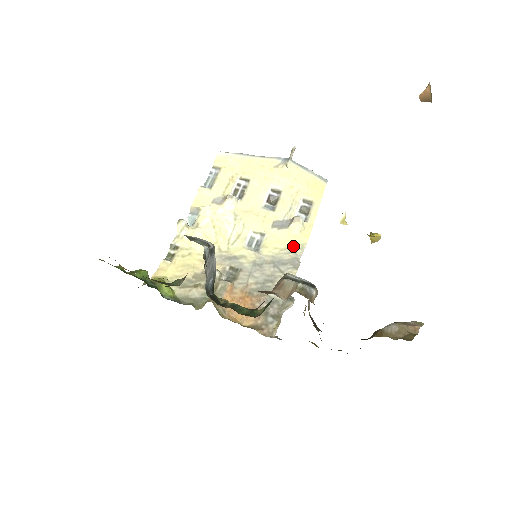
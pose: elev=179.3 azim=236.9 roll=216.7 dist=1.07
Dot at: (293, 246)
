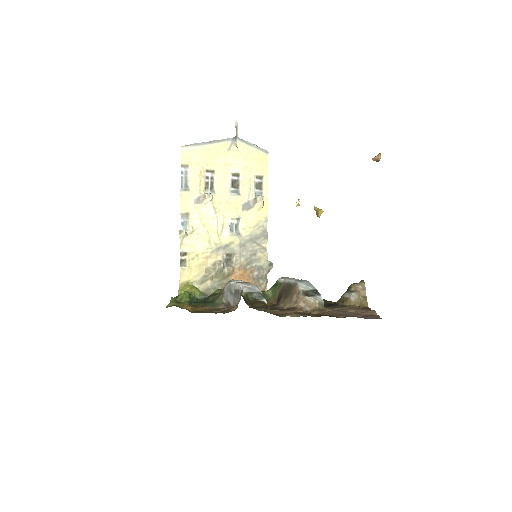
Dot at: (260, 221)
